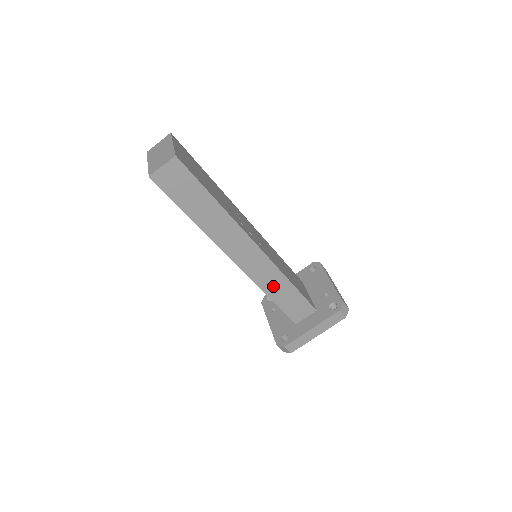
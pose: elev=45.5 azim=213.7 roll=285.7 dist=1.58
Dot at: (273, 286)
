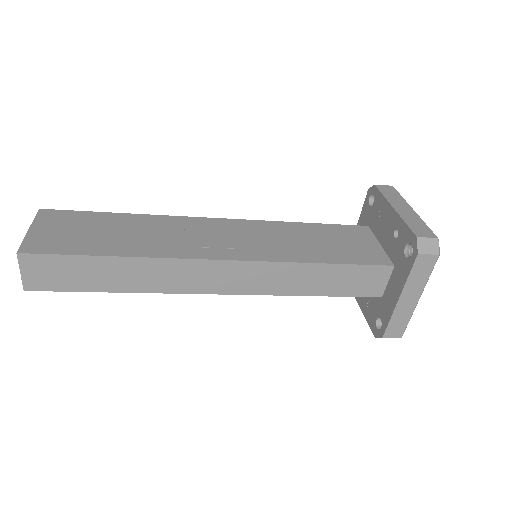
Dot at: (297, 282)
